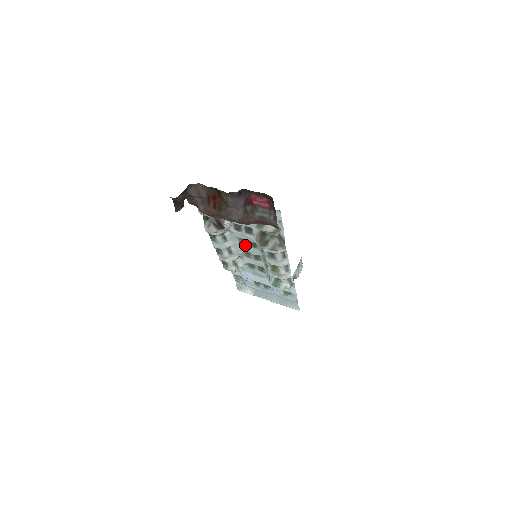
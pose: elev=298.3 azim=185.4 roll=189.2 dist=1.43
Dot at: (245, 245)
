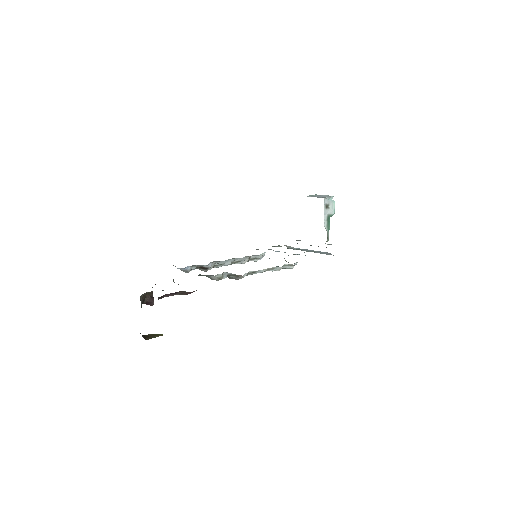
Dot at: occluded
